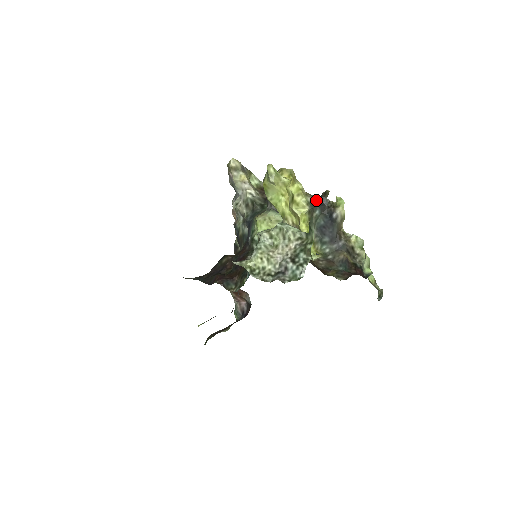
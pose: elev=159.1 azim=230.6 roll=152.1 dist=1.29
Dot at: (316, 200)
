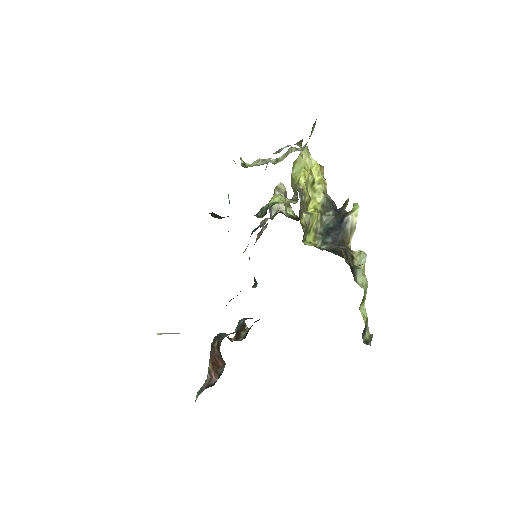
Dot at: (334, 205)
